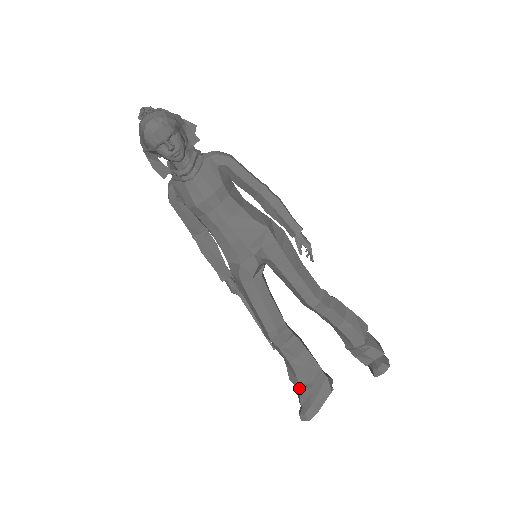
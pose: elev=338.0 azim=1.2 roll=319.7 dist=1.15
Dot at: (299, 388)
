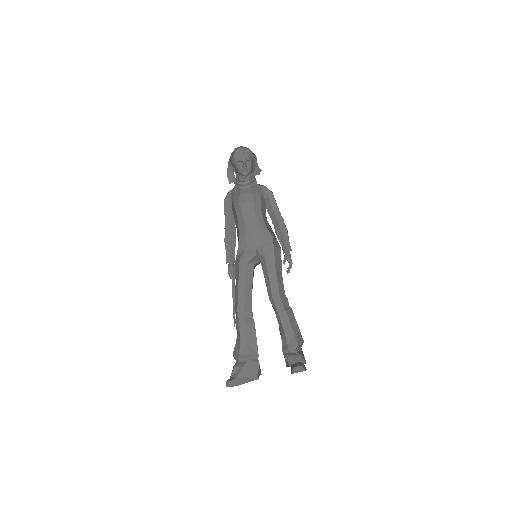
Dot at: (236, 363)
